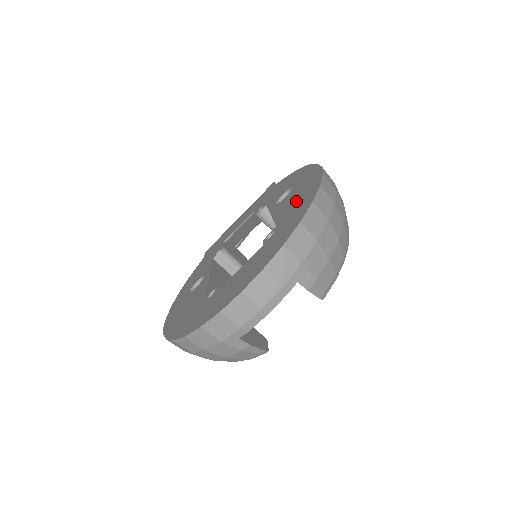
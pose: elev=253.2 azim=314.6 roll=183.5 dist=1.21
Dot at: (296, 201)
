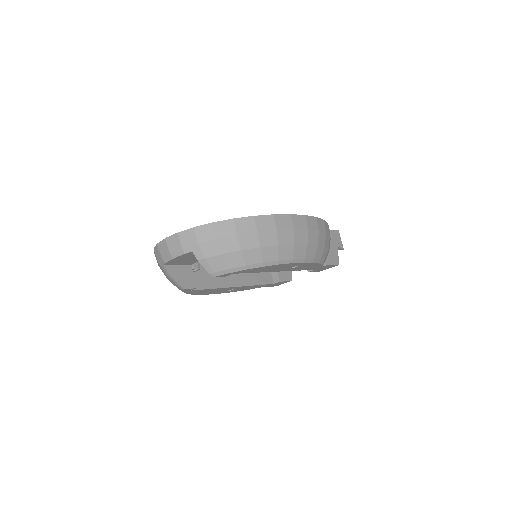
Dot at: occluded
